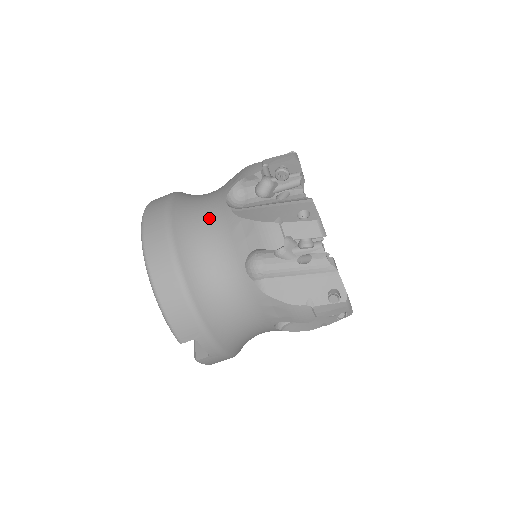
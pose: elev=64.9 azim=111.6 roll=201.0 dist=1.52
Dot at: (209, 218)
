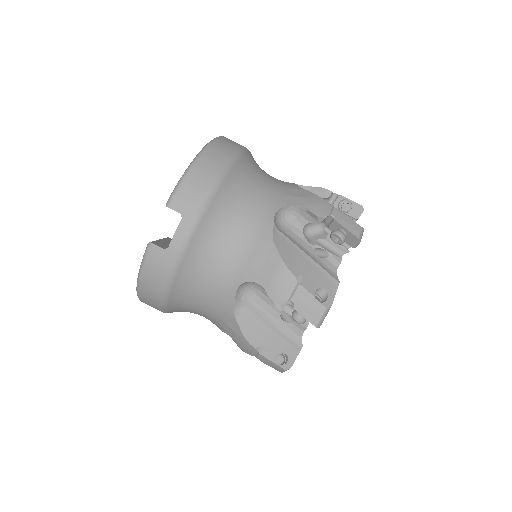
Dot at: (273, 177)
